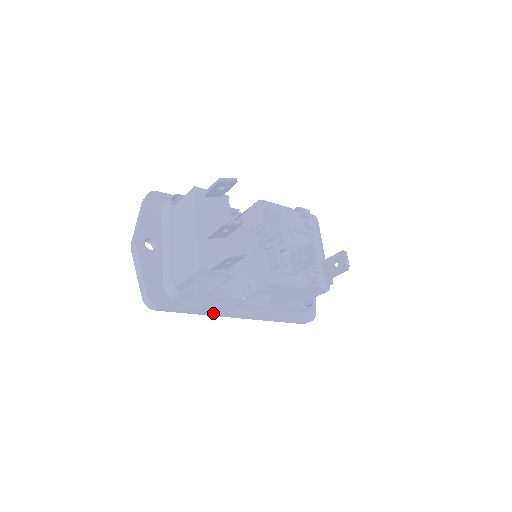
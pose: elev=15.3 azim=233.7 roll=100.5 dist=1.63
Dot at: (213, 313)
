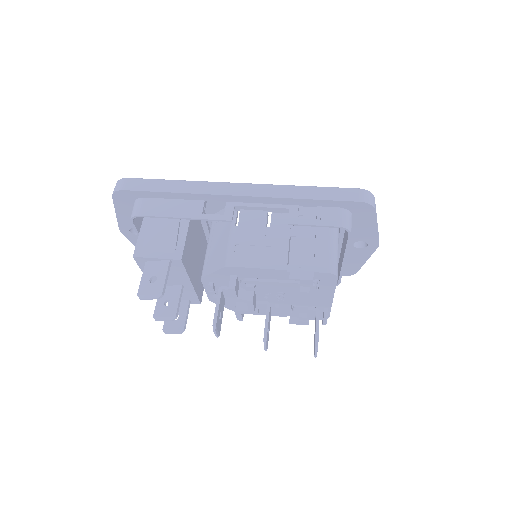
Dot at: occluded
